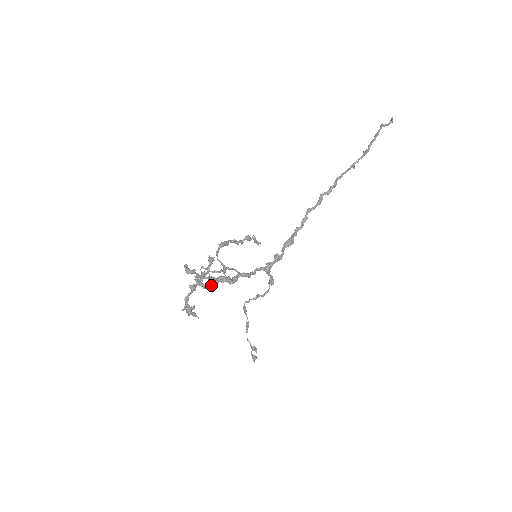
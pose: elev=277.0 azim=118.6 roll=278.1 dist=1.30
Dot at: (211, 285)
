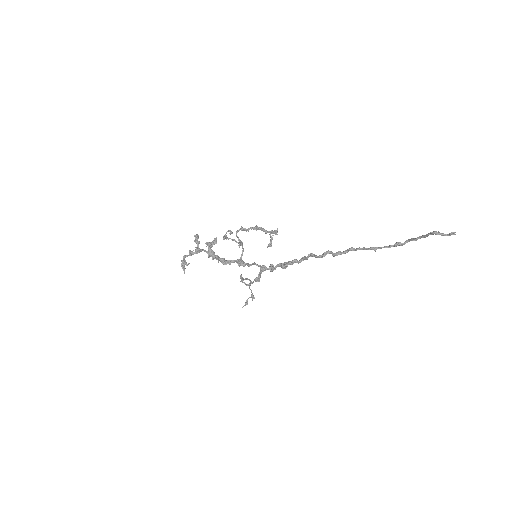
Dot at: (210, 256)
